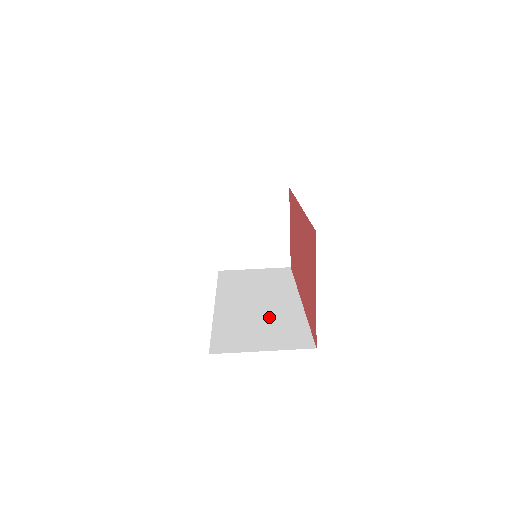
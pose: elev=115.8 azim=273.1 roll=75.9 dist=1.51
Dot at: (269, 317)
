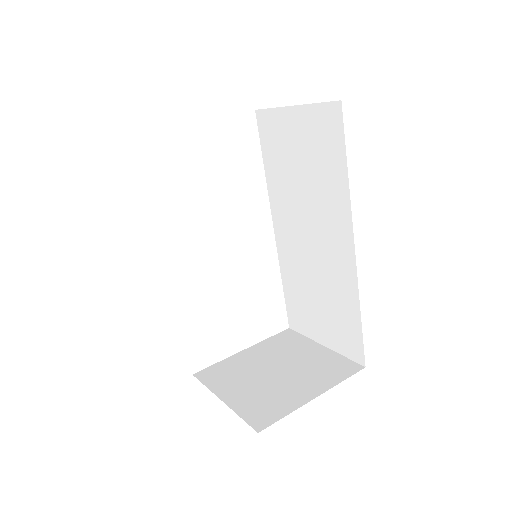
Dot at: occluded
